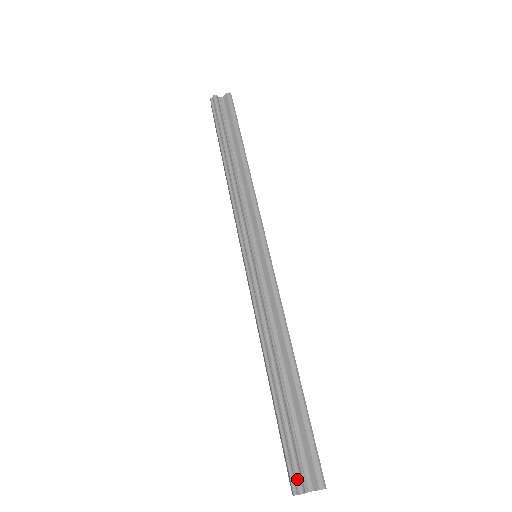
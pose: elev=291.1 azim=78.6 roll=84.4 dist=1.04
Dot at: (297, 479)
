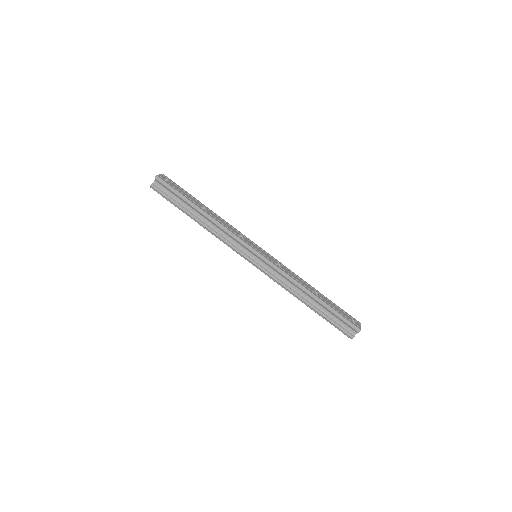
Dot at: (348, 335)
